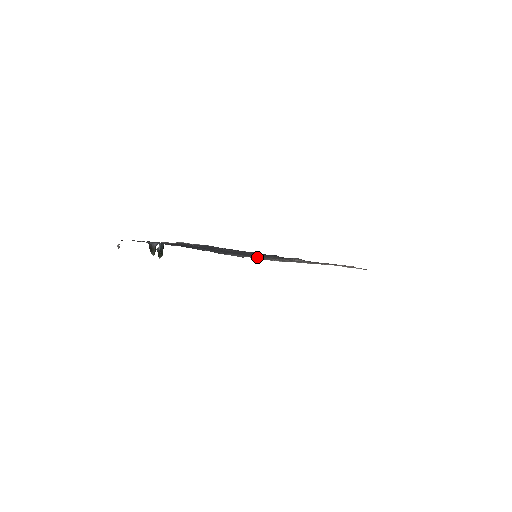
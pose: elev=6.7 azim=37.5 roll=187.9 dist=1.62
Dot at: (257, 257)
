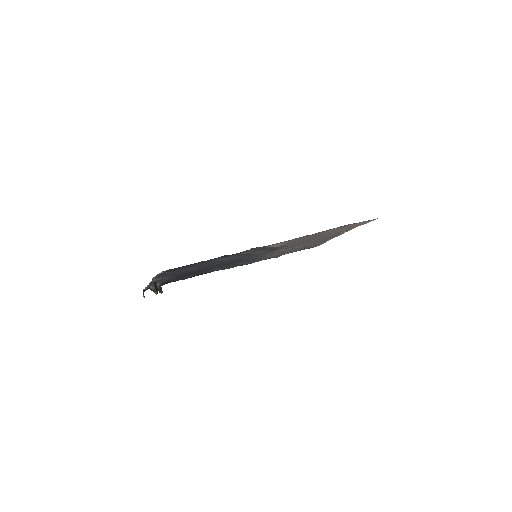
Dot at: (272, 254)
